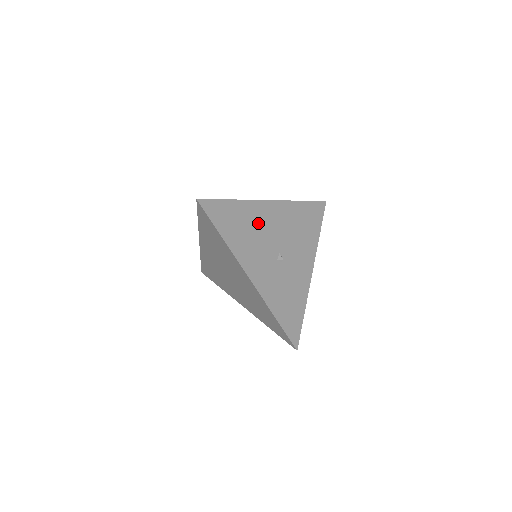
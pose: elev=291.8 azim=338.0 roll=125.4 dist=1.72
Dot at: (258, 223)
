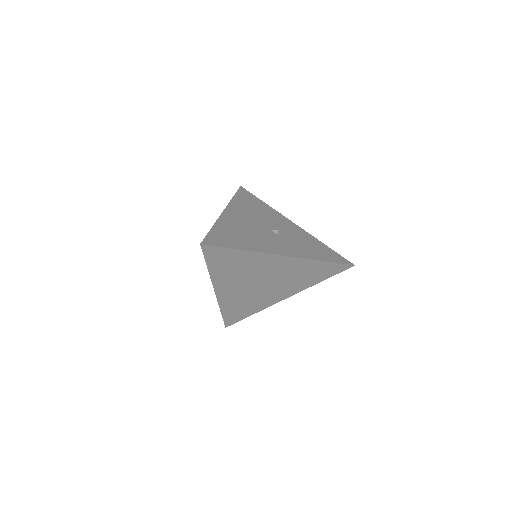
Dot at: (240, 226)
